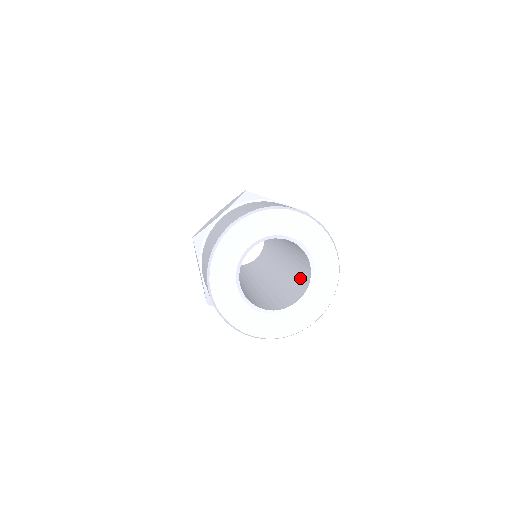
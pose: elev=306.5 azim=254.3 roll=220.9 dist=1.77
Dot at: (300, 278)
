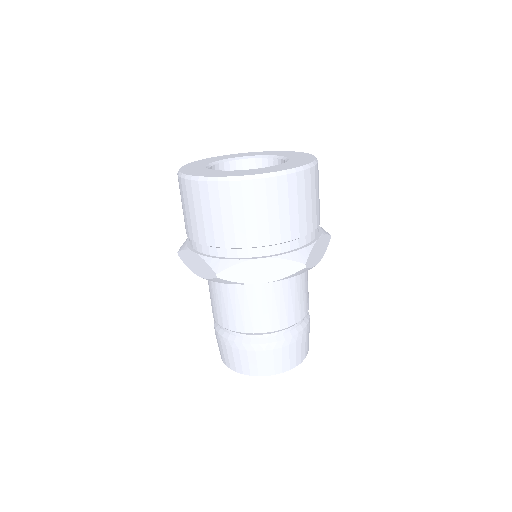
Dot at: occluded
